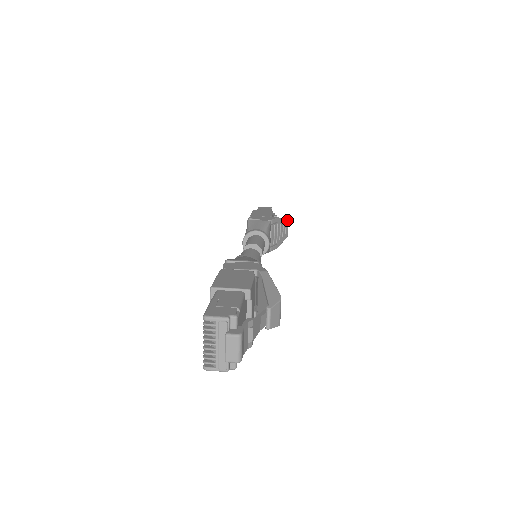
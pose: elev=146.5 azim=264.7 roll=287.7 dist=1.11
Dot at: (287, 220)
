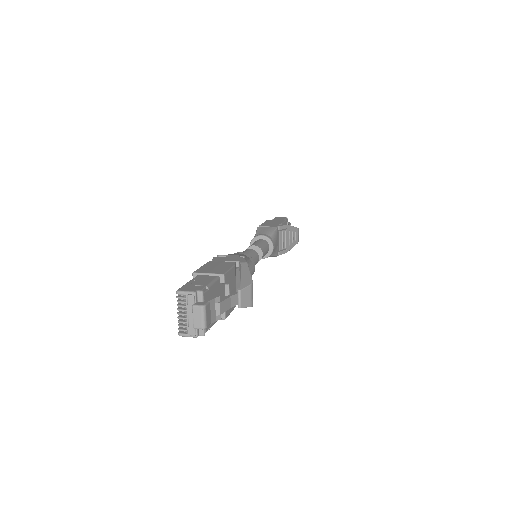
Dot at: (297, 228)
